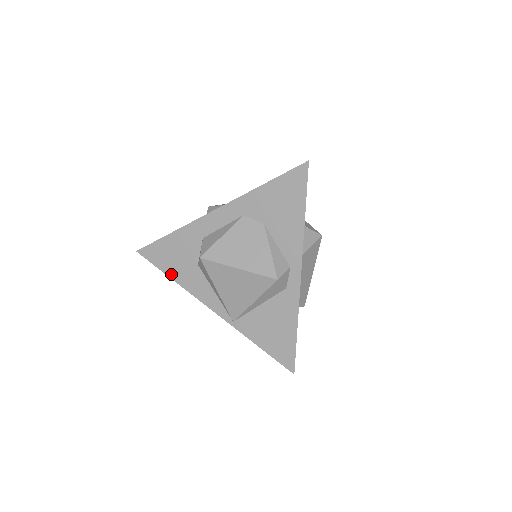
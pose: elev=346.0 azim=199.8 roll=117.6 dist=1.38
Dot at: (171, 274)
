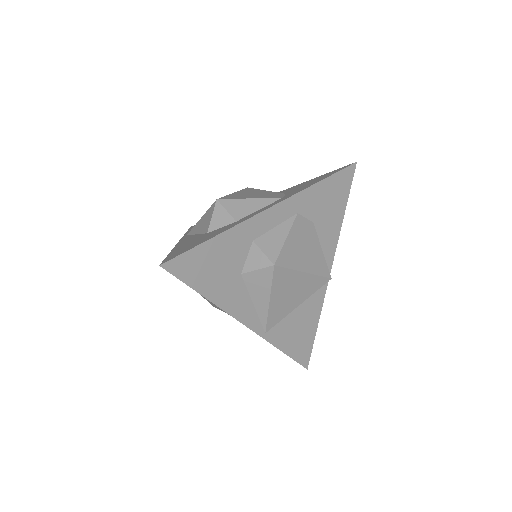
Dot at: (205, 291)
